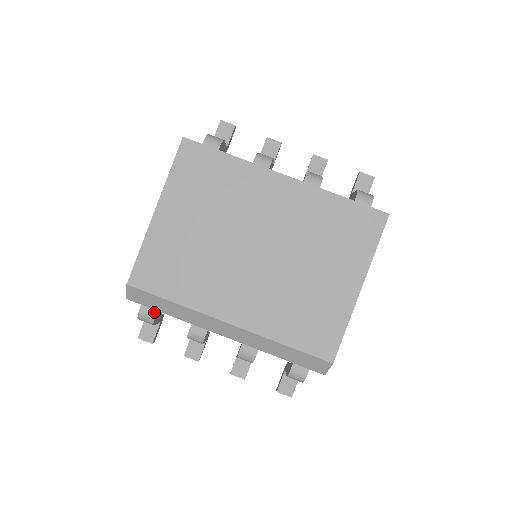
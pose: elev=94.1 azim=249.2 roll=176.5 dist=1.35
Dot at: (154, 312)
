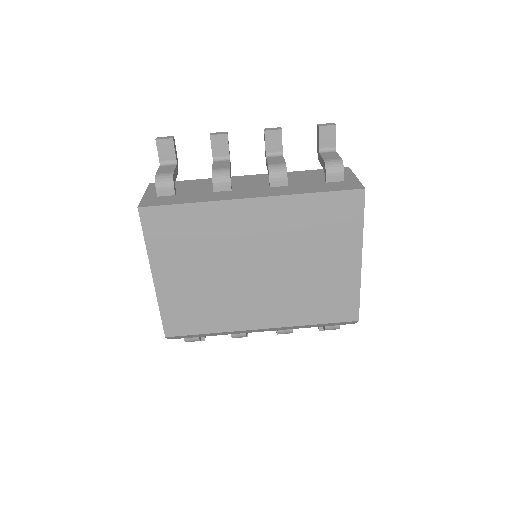
Dot at: occluded
